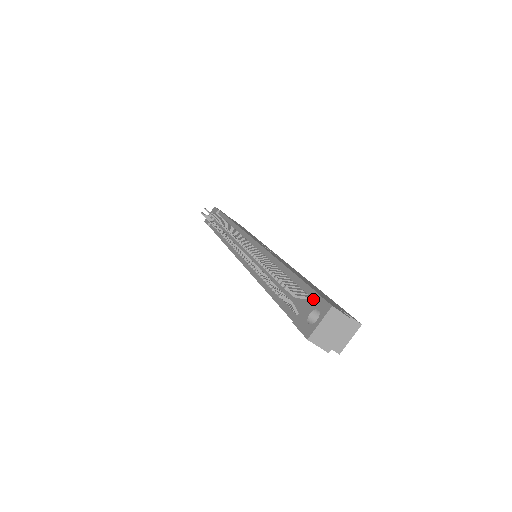
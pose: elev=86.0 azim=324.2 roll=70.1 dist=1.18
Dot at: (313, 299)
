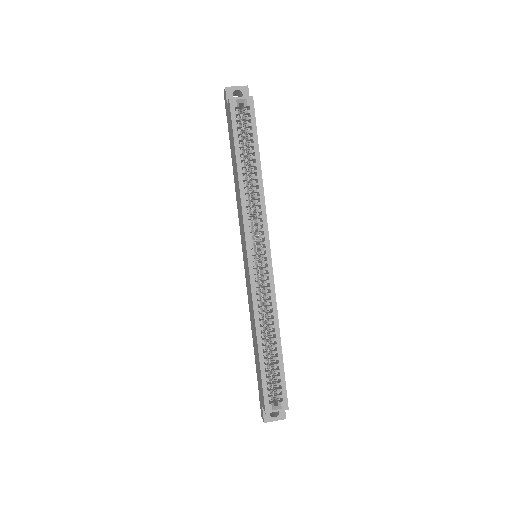
Dot at: occluded
